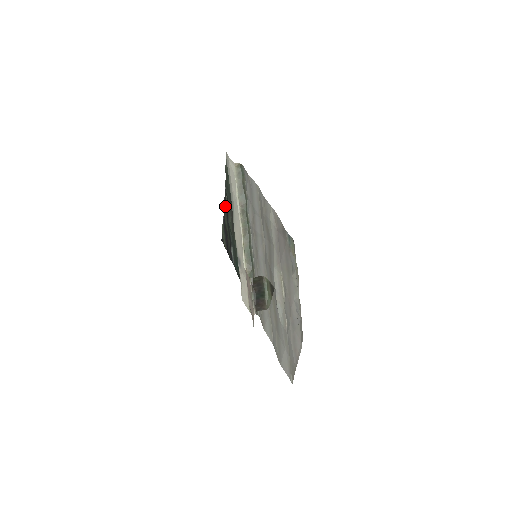
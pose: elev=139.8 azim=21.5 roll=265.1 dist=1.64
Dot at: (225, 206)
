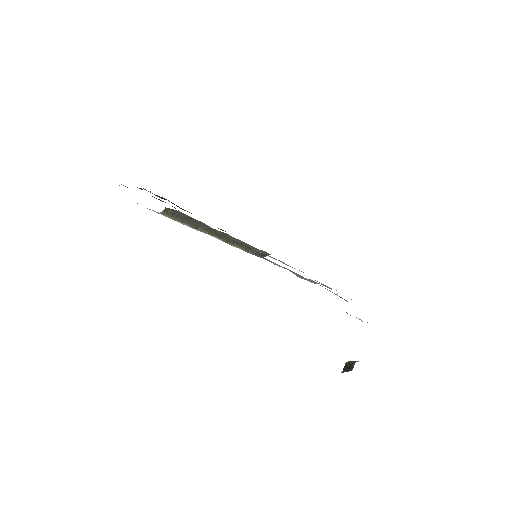
Dot at: occluded
